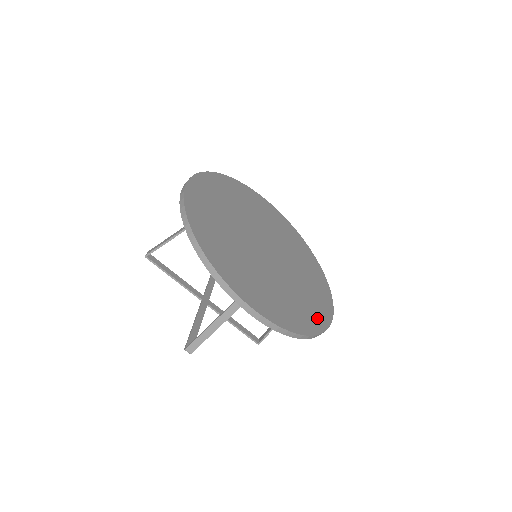
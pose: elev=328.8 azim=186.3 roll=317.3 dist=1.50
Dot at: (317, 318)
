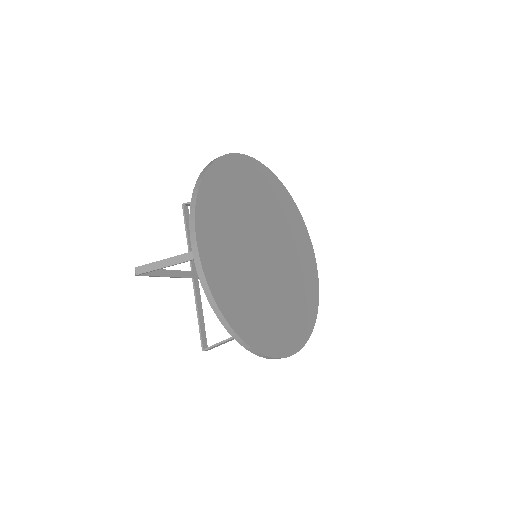
Dot at: (312, 296)
